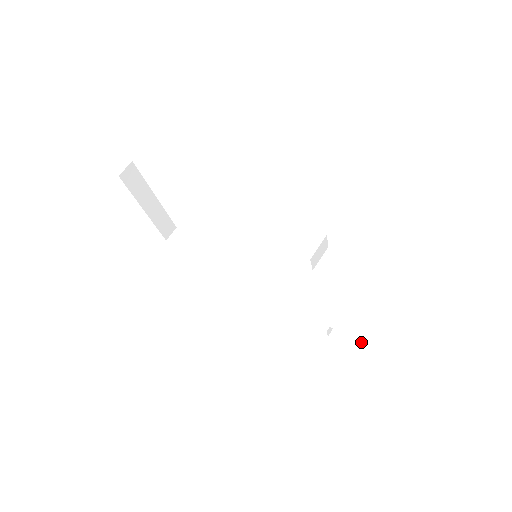
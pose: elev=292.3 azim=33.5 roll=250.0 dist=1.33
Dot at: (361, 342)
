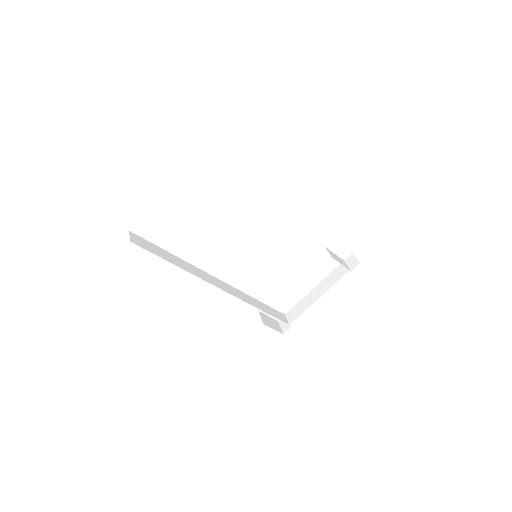
Dot at: (285, 322)
